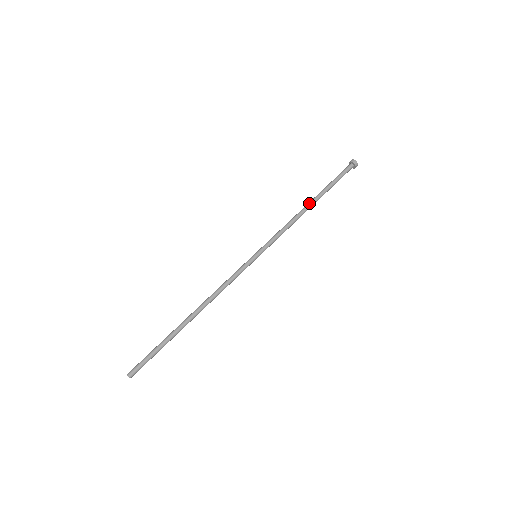
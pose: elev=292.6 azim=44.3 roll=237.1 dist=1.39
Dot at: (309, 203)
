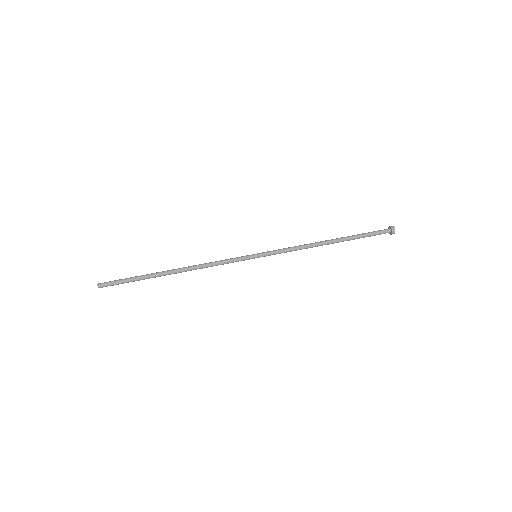
Dot at: (329, 240)
